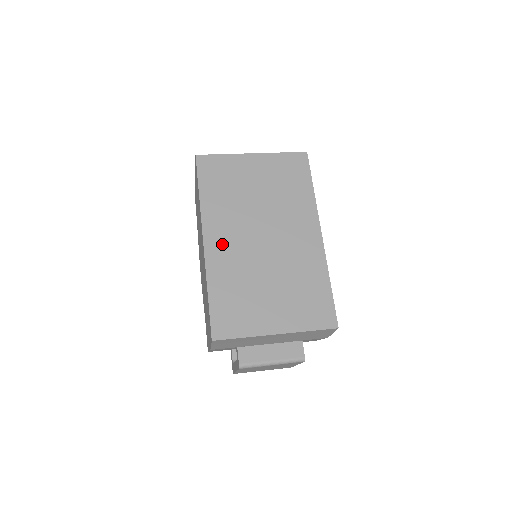
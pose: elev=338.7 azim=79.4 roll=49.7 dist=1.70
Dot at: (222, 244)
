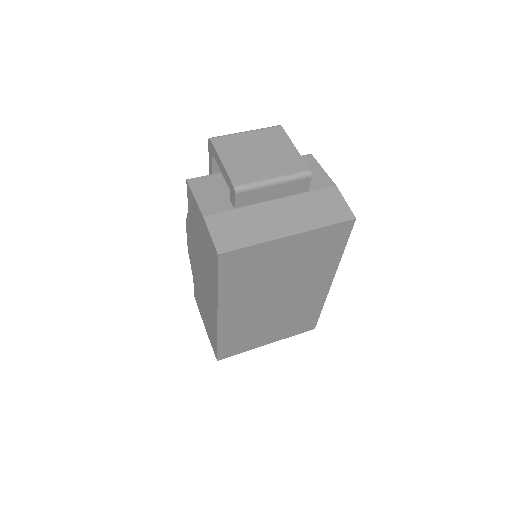
Dot at: (236, 314)
